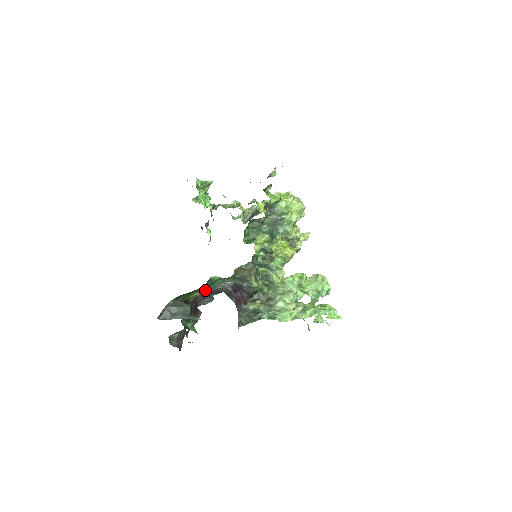
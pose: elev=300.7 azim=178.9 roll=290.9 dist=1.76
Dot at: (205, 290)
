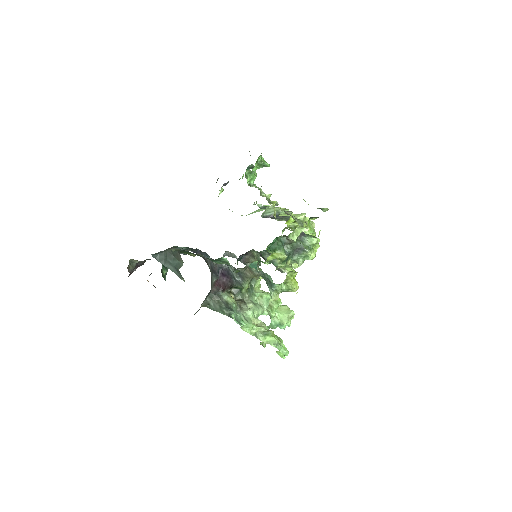
Dot at: (195, 249)
